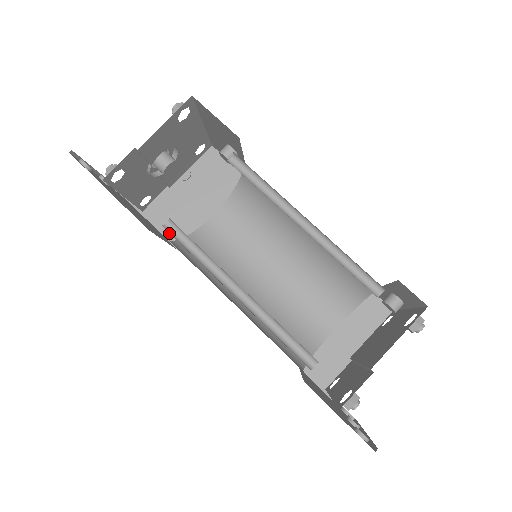
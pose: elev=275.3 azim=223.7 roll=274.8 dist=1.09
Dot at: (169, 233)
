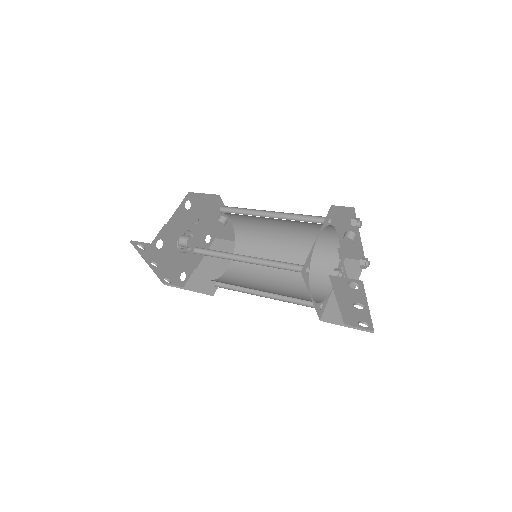
Dot at: (204, 290)
